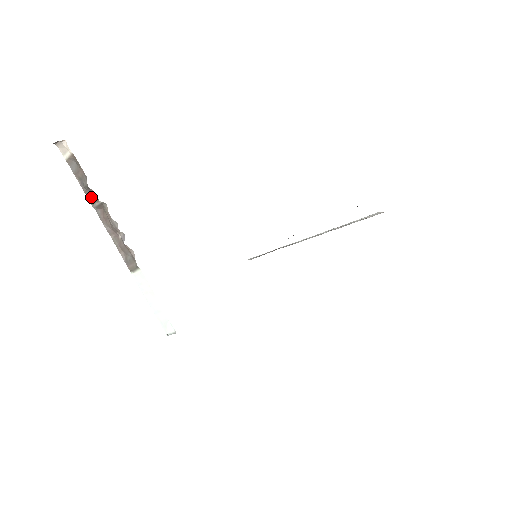
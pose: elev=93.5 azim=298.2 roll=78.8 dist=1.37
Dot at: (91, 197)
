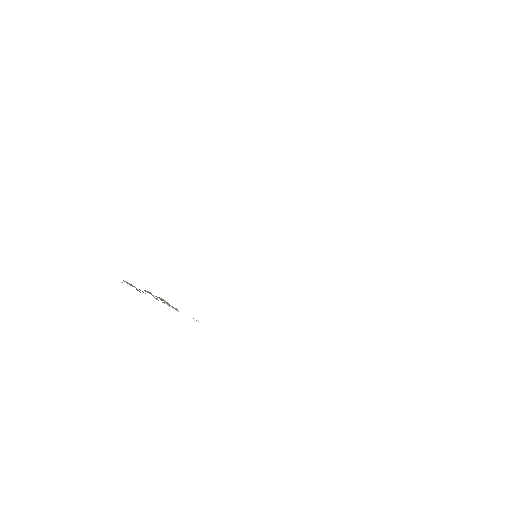
Dot at: (142, 291)
